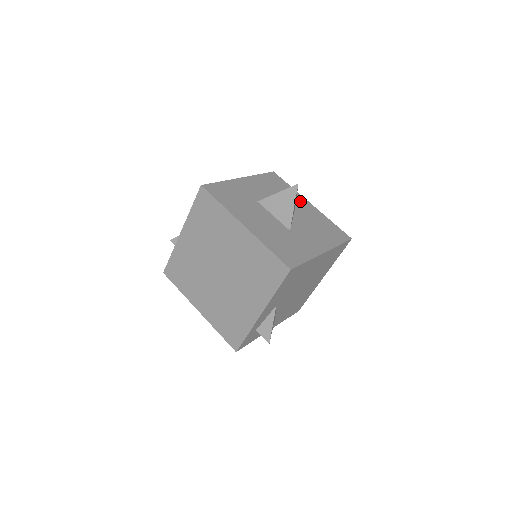
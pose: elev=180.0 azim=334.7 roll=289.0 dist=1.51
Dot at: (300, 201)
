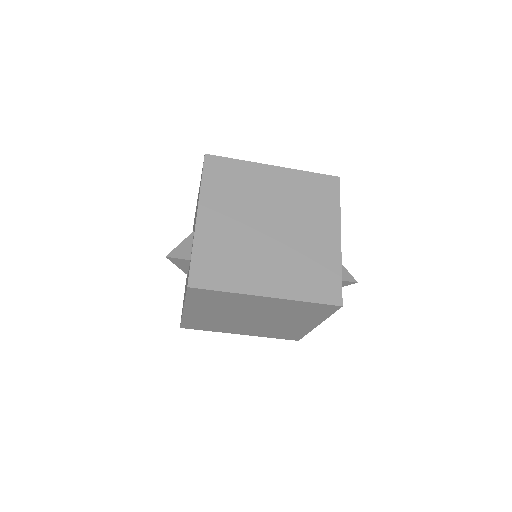
Dot at: occluded
